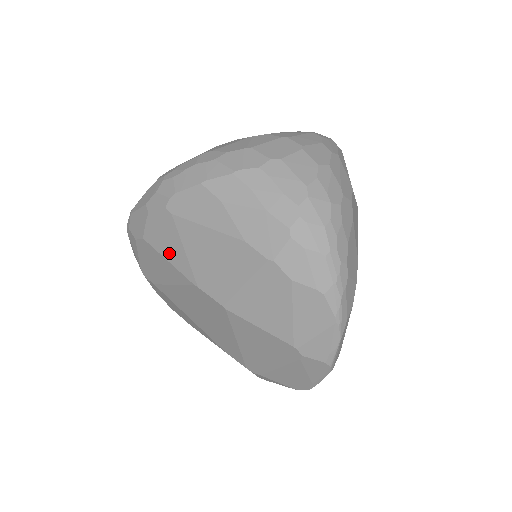
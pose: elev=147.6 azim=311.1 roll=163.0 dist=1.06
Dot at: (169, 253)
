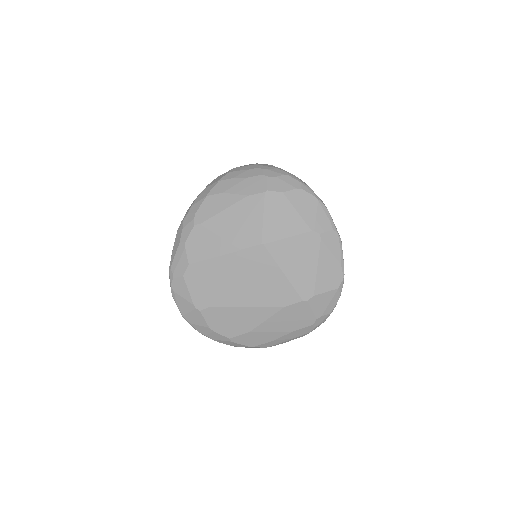
Dot at: (211, 251)
